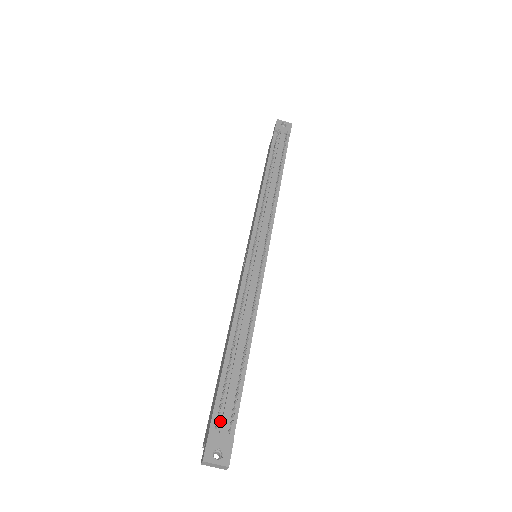
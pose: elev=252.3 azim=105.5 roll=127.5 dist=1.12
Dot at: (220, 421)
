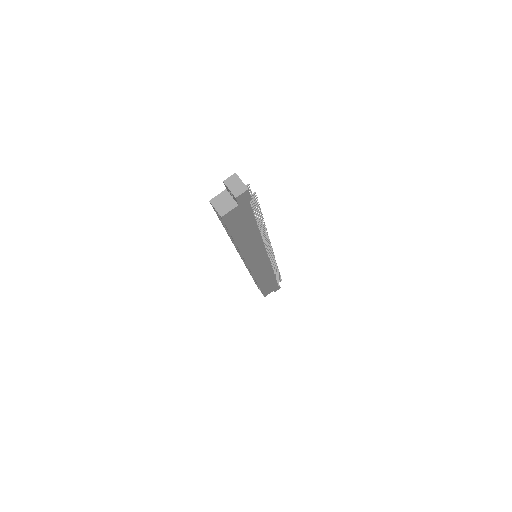
Dot at: occluded
